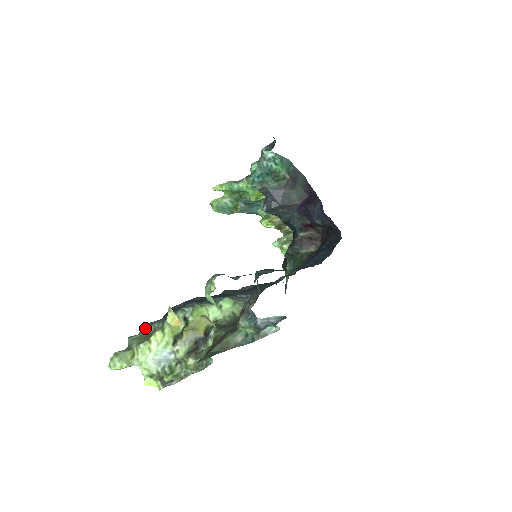
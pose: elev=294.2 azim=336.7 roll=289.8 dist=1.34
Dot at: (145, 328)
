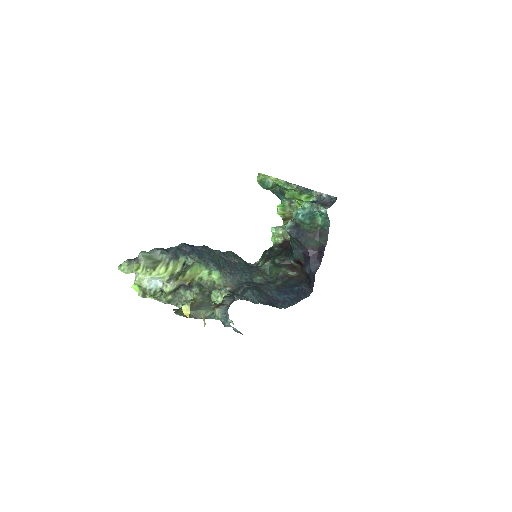
Dot at: (156, 252)
